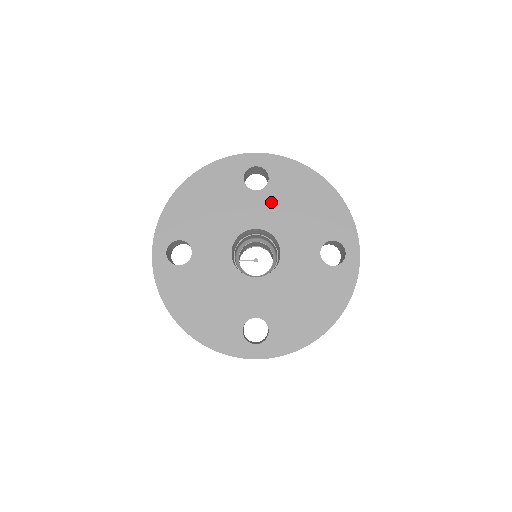
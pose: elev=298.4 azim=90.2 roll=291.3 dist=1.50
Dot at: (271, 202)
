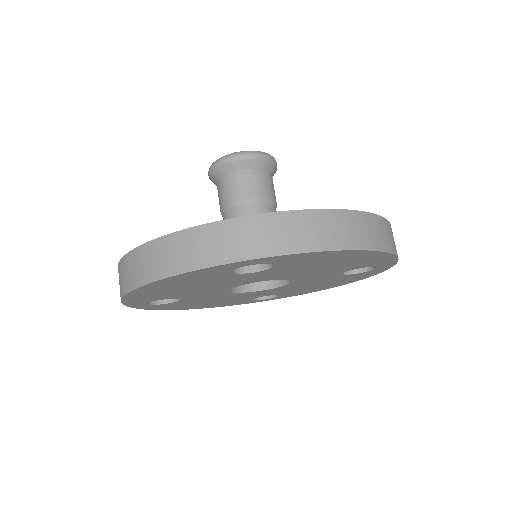
Dot at: (279, 272)
